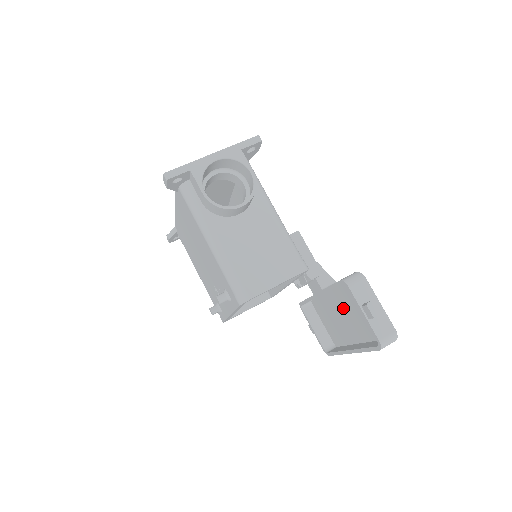
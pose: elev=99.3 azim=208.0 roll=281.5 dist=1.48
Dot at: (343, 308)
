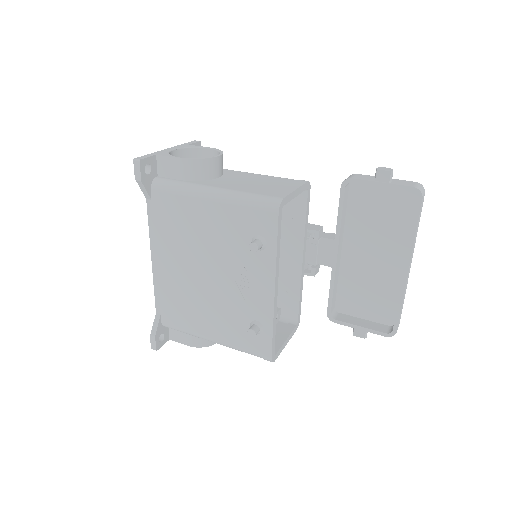
Dot at: (365, 248)
